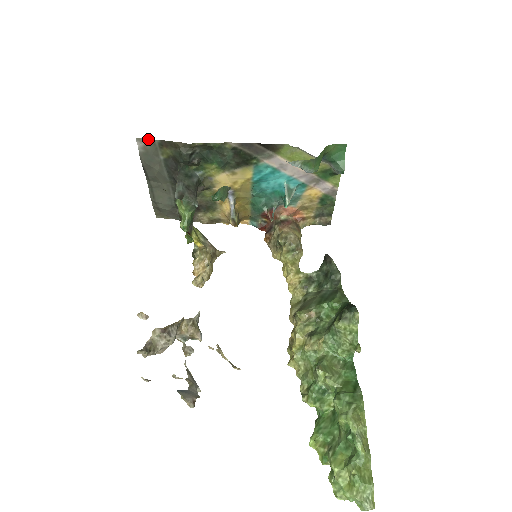
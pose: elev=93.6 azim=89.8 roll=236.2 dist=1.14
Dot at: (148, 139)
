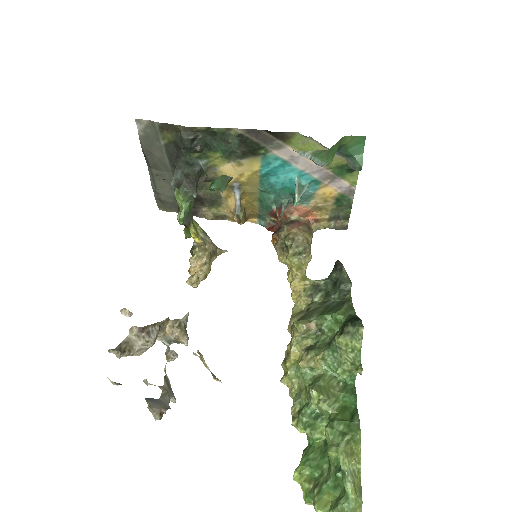
Dot at: (148, 121)
